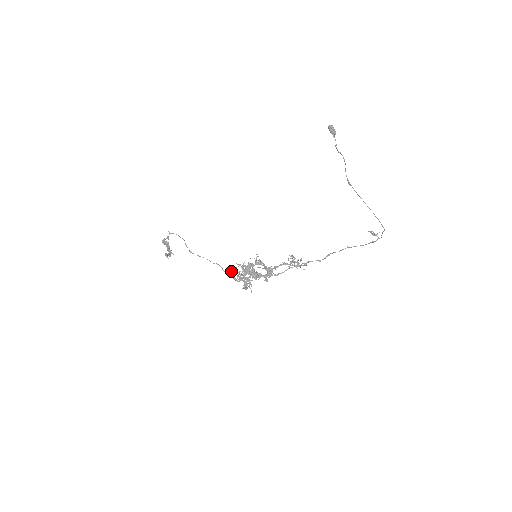
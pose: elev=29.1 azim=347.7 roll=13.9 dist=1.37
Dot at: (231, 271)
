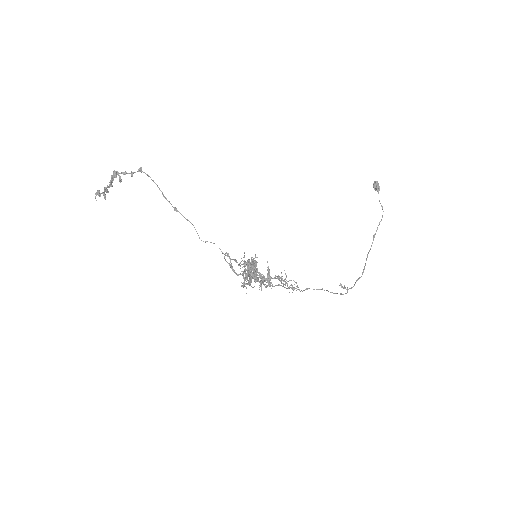
Dot at: (234, 259)
